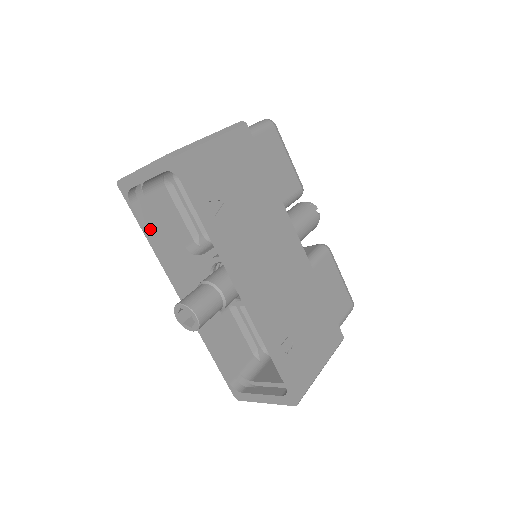
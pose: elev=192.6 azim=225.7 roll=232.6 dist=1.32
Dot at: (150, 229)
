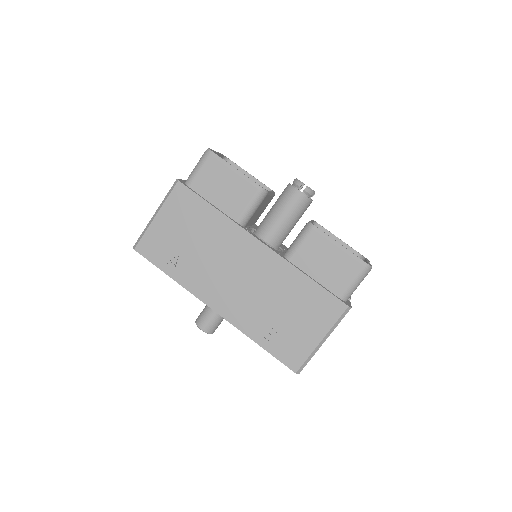
Dot at: occluded
